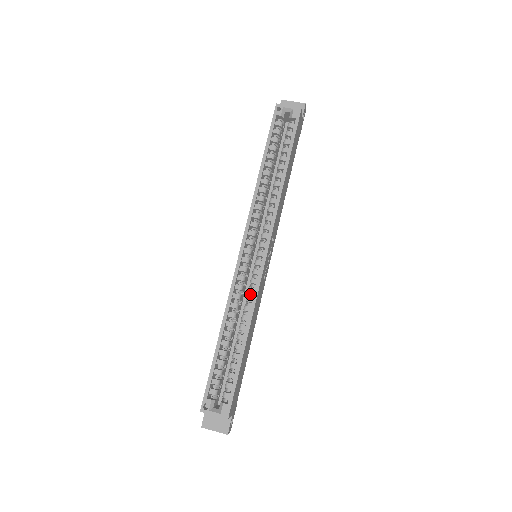
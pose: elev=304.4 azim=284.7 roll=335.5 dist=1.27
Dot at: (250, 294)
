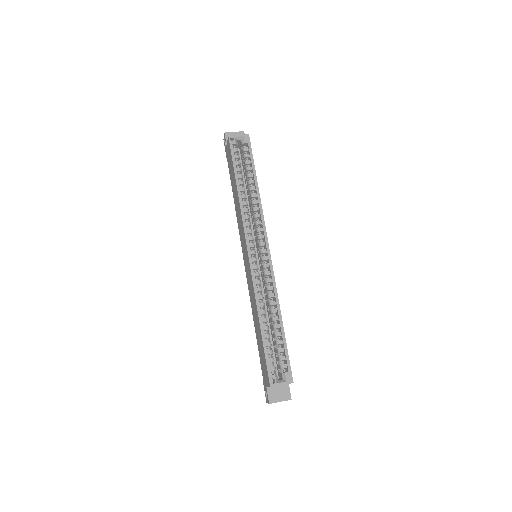
Dot at: (266, 285)
